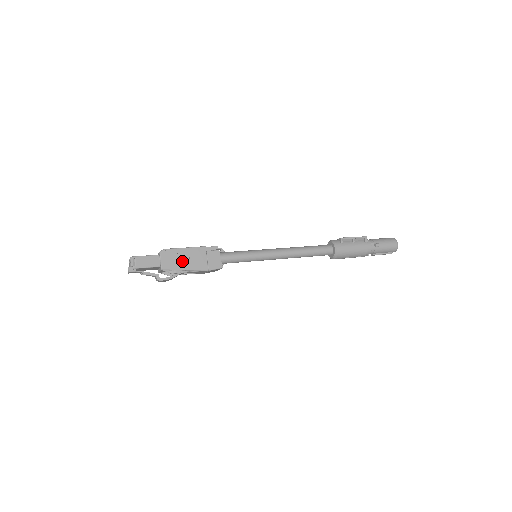
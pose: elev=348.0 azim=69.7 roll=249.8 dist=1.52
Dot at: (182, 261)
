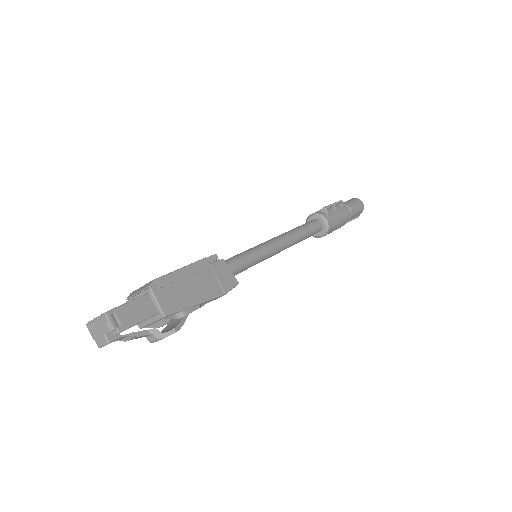
Dot at: (187, 292)
